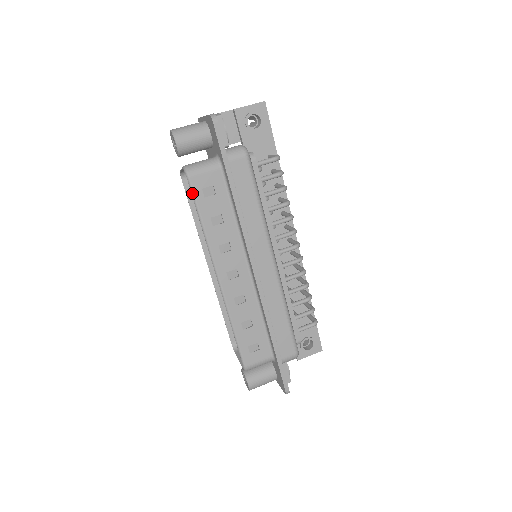
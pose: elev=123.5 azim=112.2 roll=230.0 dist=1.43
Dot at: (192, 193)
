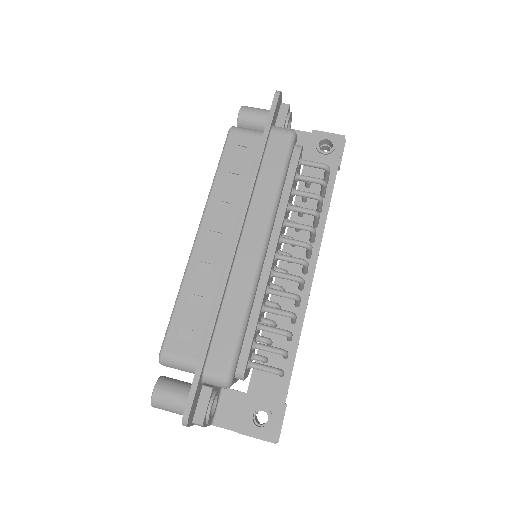
Dot at: (225, 144)
